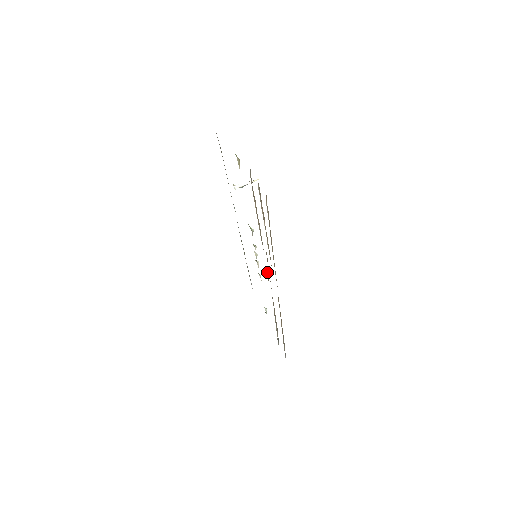
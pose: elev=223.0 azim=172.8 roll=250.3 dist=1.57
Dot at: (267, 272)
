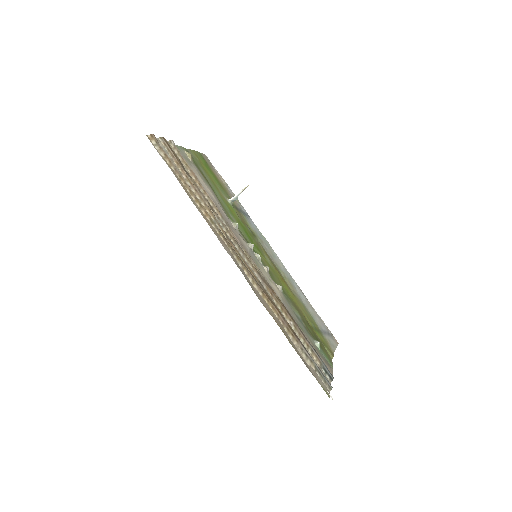
Dot at: (246, 254)
